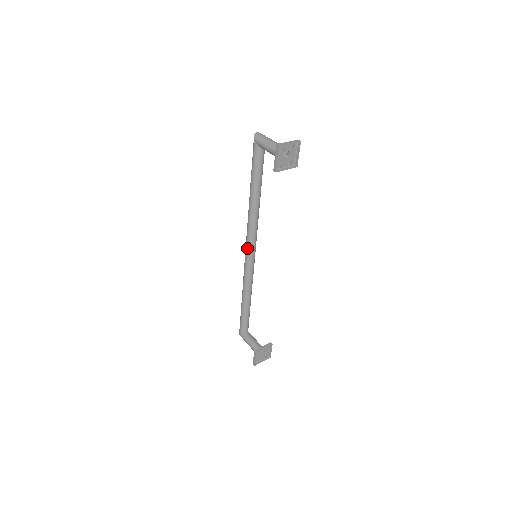
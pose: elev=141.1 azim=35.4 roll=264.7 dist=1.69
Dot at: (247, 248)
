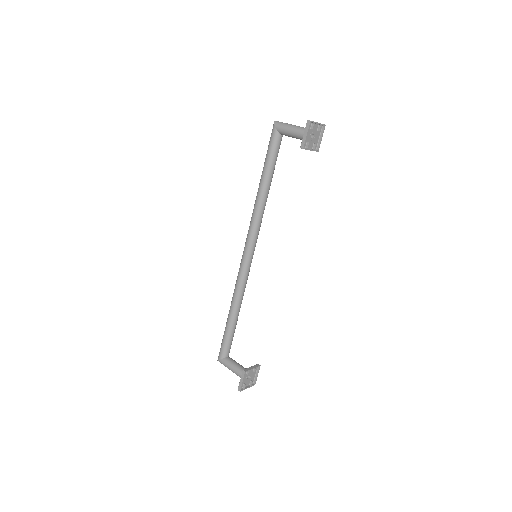
Dot at: (247, 247)
